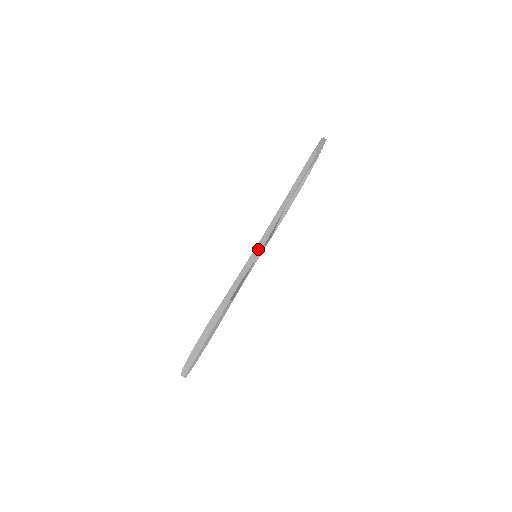
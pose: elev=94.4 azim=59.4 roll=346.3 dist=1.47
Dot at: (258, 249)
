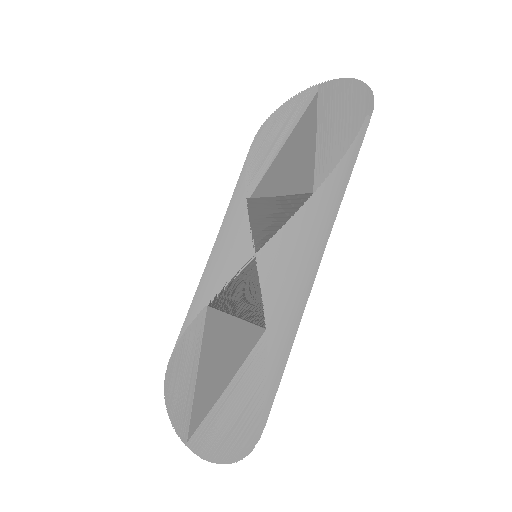
Dot at: (306, 286)
